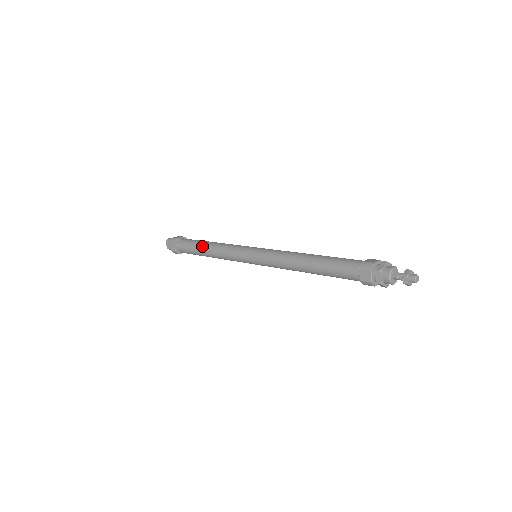
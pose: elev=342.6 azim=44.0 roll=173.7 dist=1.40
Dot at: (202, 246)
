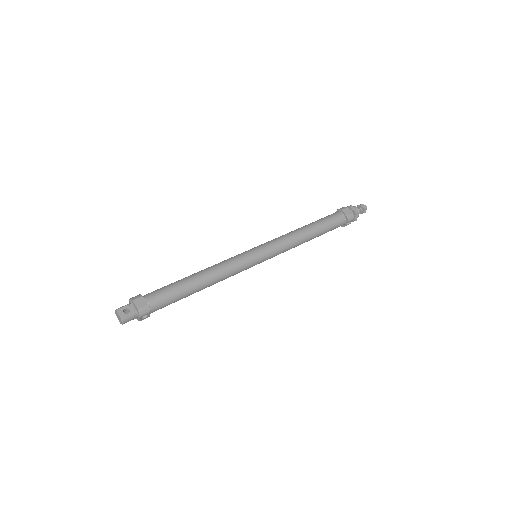
Dot at: (191, 276)
